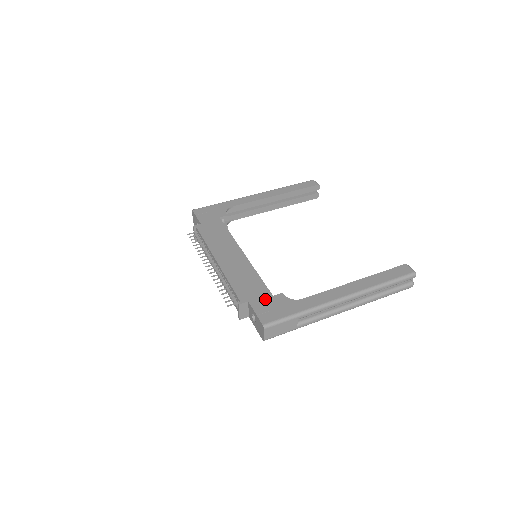
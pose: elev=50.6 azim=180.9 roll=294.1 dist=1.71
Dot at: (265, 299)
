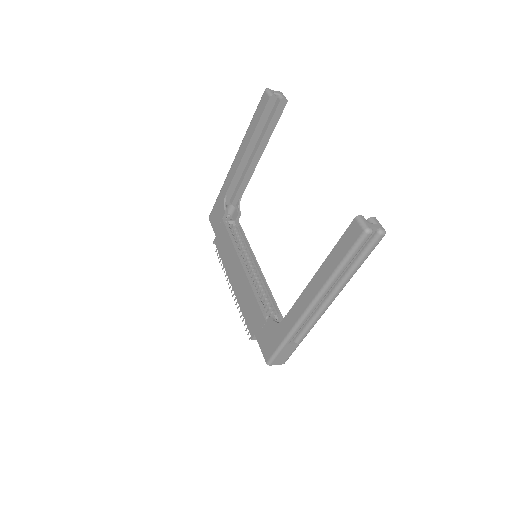
Dot at: (262, 329)
